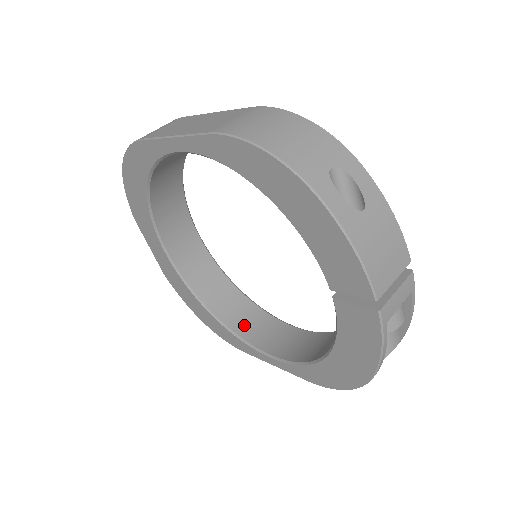
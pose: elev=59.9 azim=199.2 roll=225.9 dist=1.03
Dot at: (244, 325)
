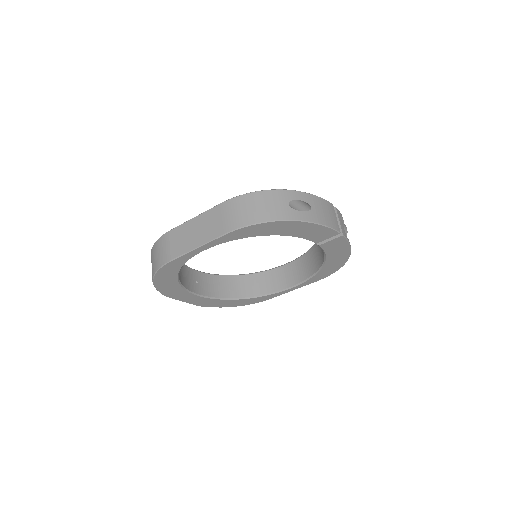
Dot at: (261, 288)
